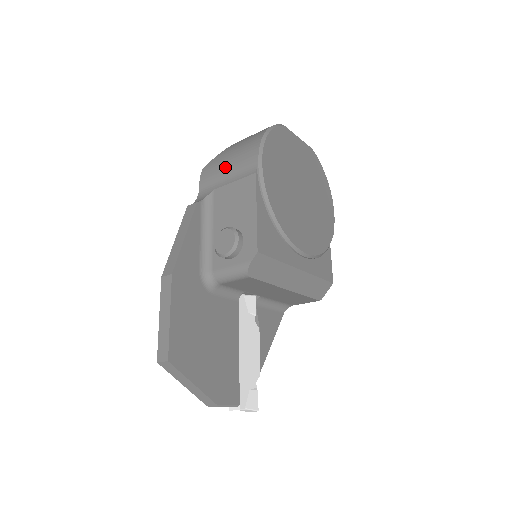
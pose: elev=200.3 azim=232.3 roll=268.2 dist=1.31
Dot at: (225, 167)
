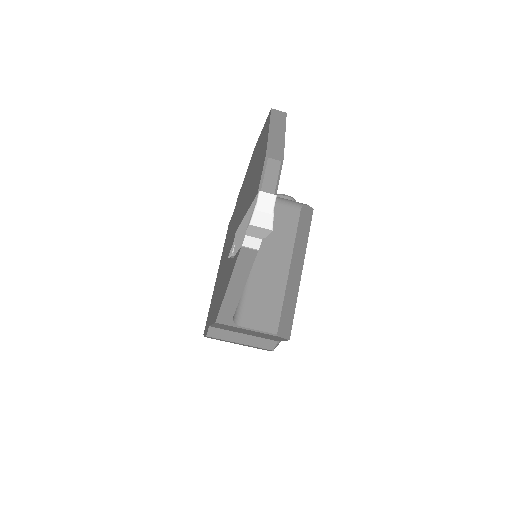
Dot at: occluded
